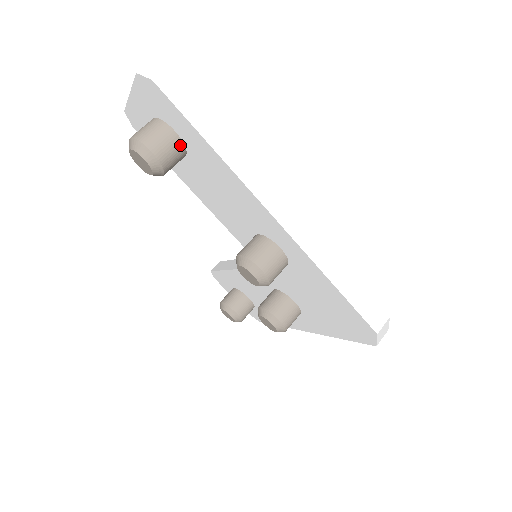
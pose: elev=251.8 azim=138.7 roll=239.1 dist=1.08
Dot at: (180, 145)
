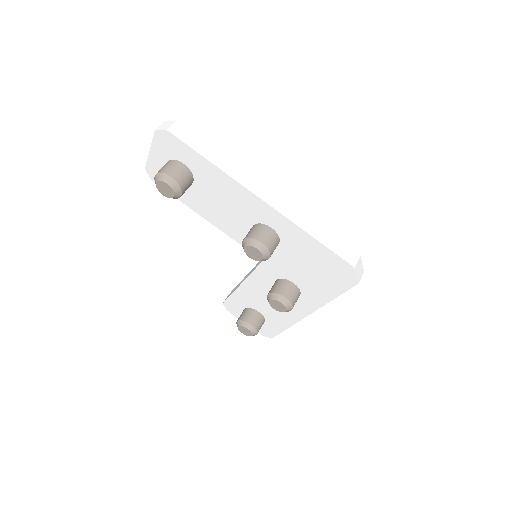
Dot at: (189, 173)
